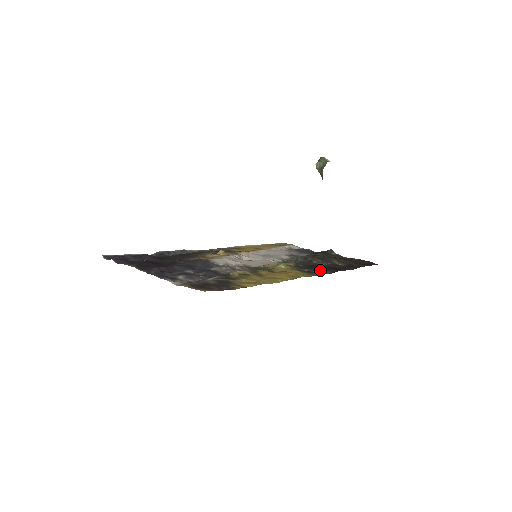
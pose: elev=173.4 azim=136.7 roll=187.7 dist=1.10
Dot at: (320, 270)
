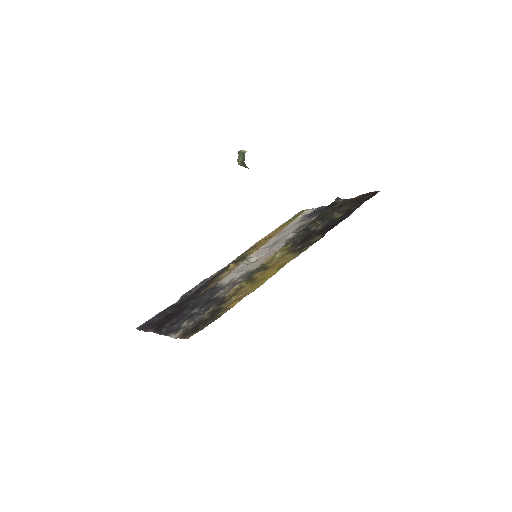
Dot at: (311, 240)
